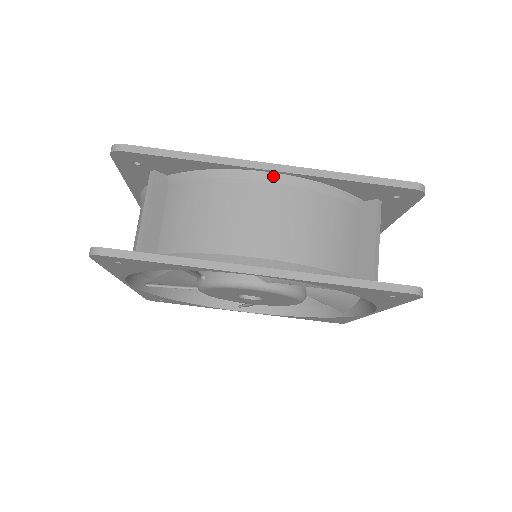
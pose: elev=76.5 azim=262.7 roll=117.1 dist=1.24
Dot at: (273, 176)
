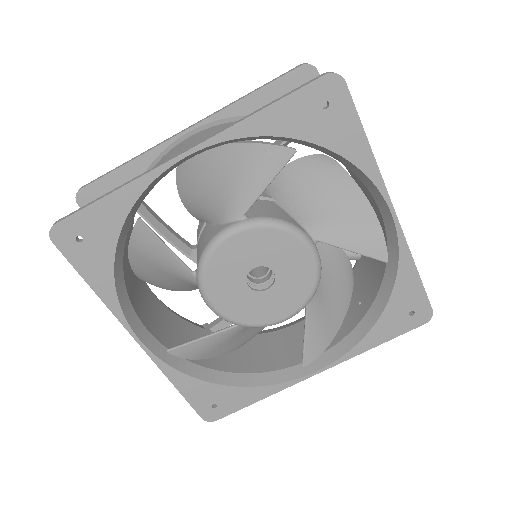
Dot at: (192, 132)
